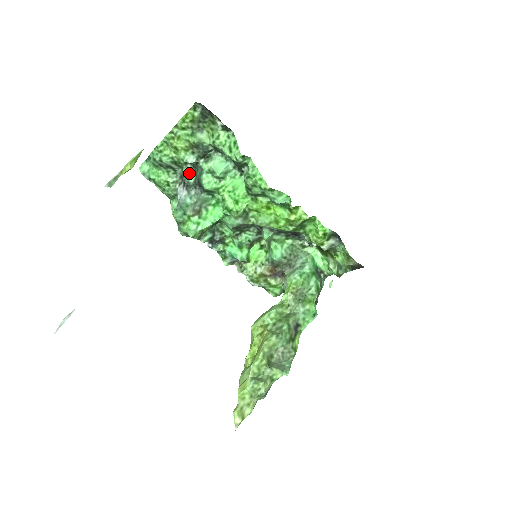
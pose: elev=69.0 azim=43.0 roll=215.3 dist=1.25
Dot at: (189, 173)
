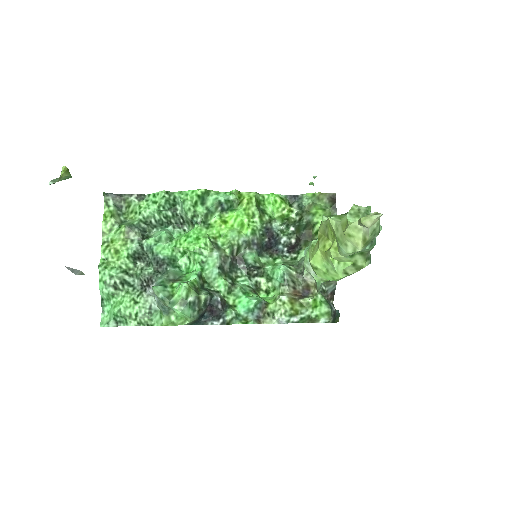
Dot at: (144, 269)
